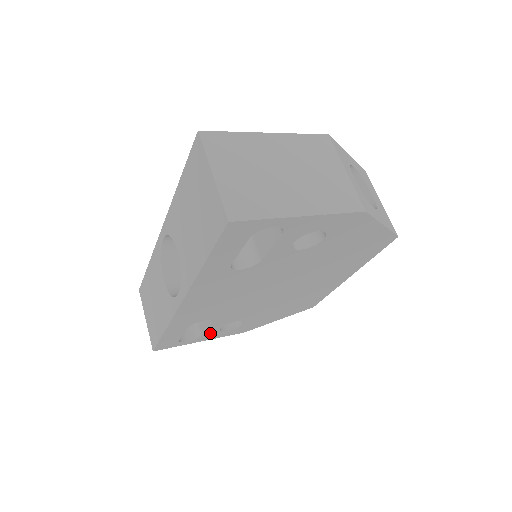
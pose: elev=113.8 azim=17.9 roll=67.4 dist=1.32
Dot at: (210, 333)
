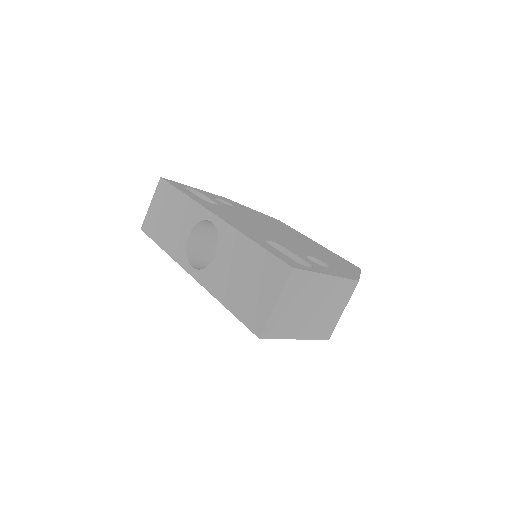
Dot at: occluded
